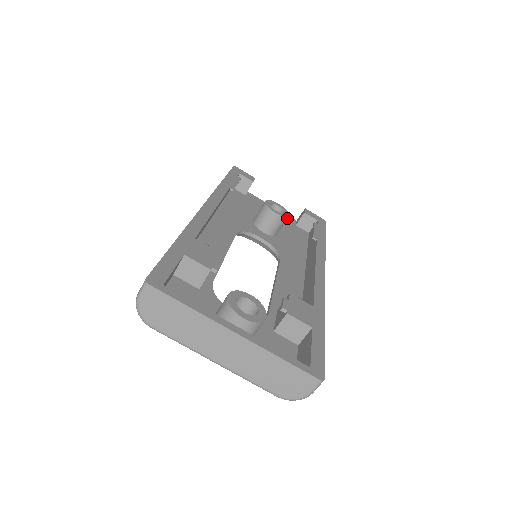
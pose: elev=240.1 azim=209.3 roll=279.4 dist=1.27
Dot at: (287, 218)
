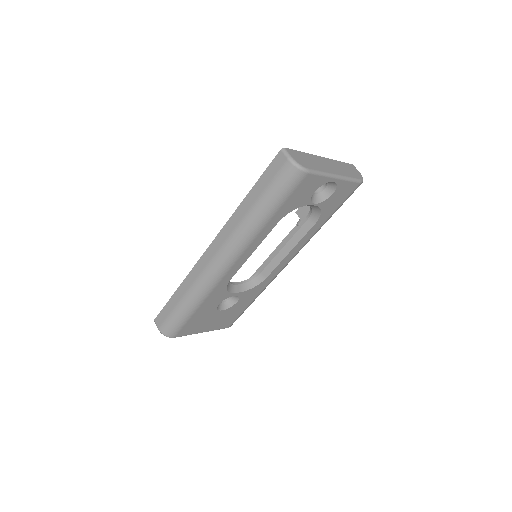
Dot at: occluded
